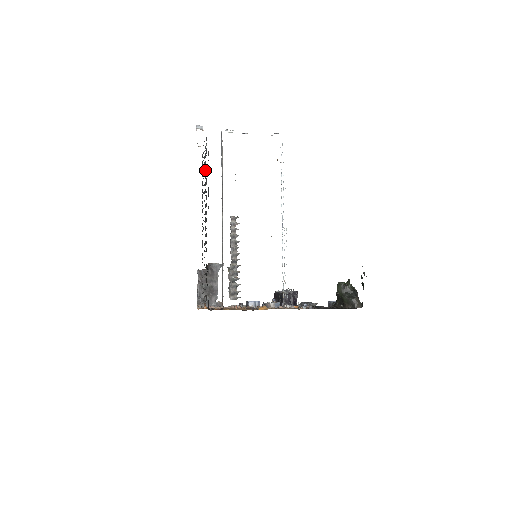
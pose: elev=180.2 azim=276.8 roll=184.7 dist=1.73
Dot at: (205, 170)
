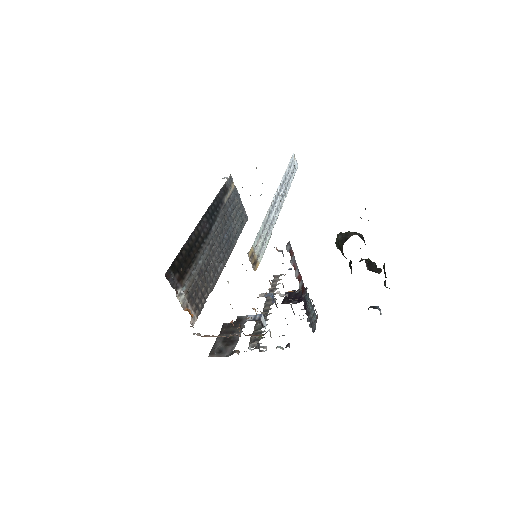
Dot at: (230, 212)
